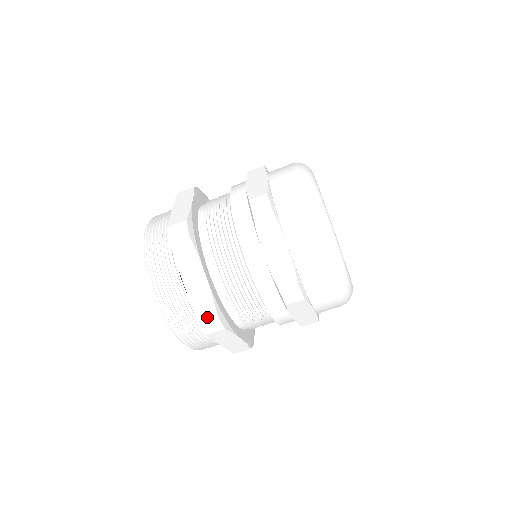
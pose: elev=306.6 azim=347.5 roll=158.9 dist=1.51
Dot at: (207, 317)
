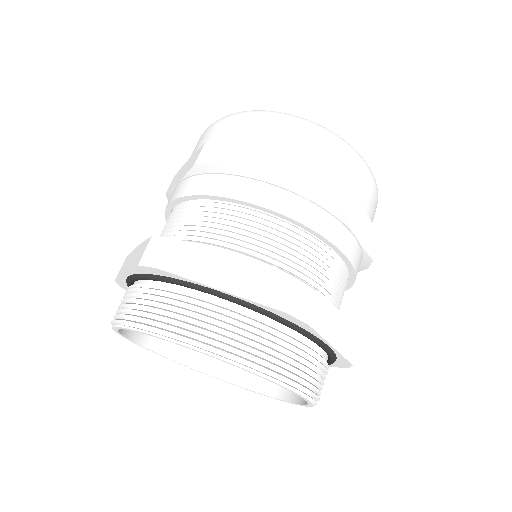
Dot at: (287, 294)
